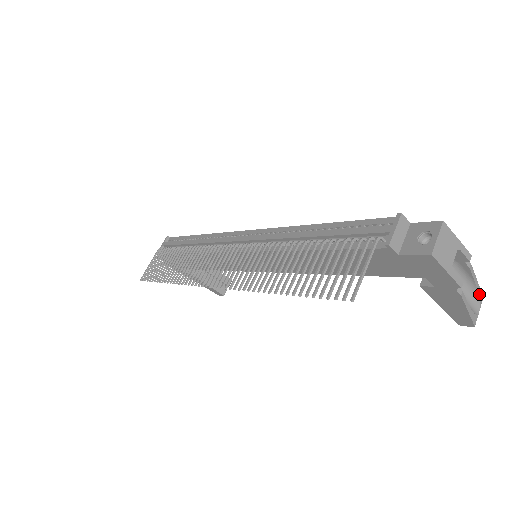
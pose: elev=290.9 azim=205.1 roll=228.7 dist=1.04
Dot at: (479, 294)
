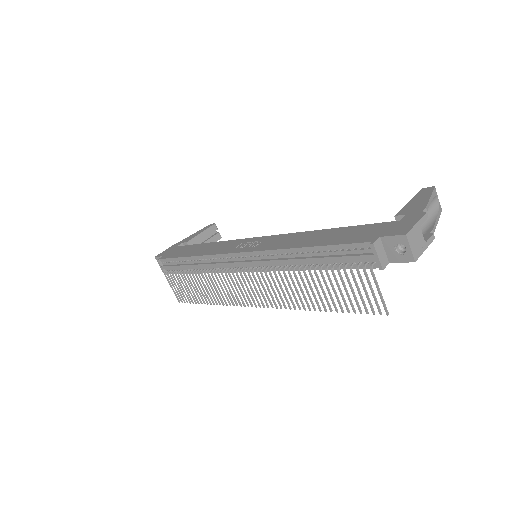
Dot at: (434, 195)
